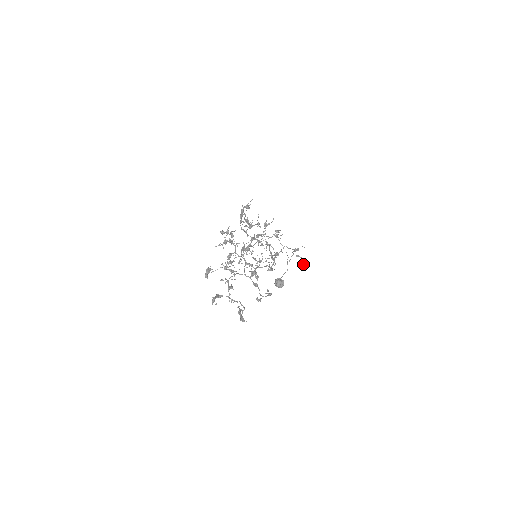
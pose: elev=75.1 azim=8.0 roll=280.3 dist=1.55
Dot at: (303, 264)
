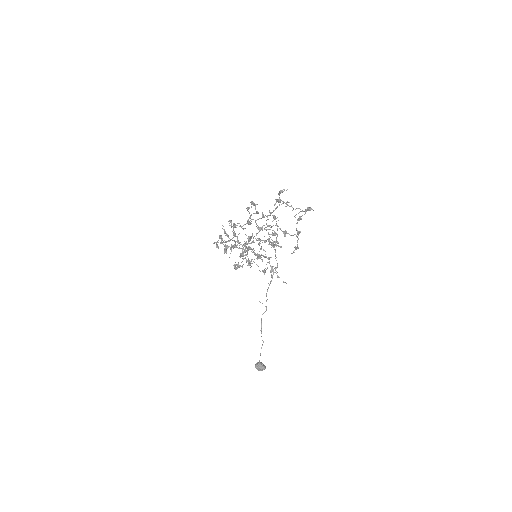
Dot at: (286, 283)
